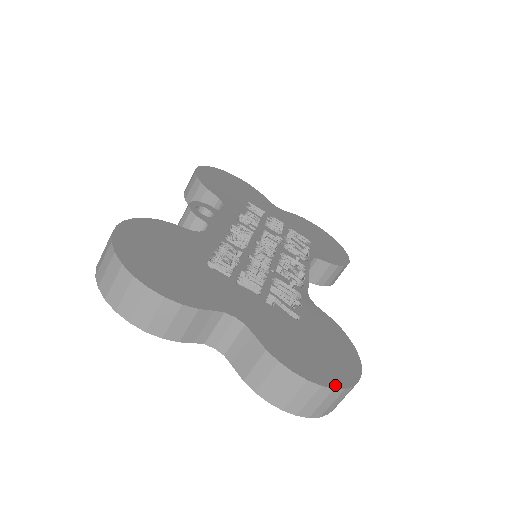
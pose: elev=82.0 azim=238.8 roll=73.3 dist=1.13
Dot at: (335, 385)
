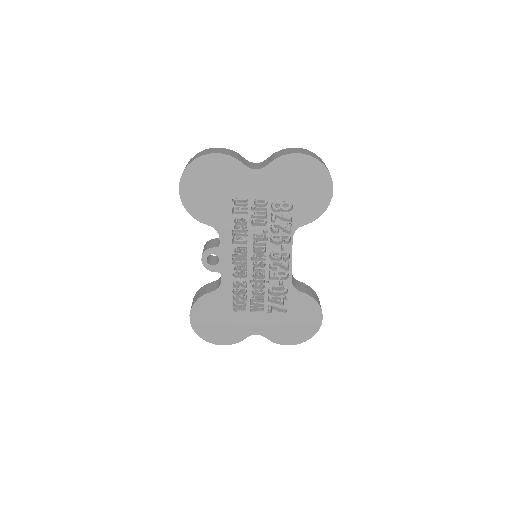
Dot at: (306, 340)
